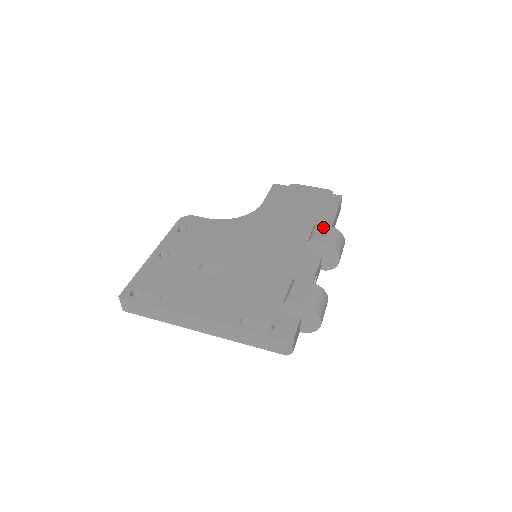
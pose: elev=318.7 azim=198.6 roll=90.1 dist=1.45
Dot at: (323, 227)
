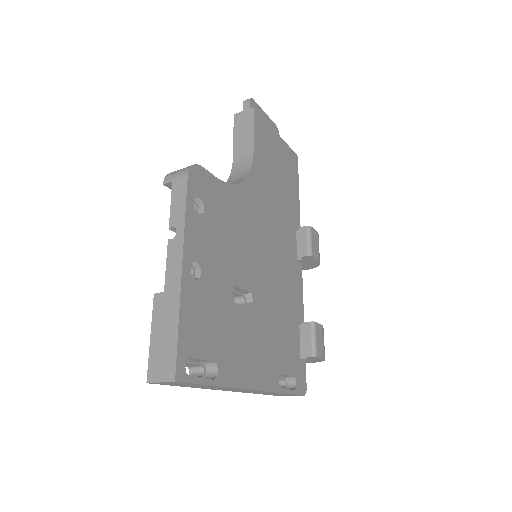
Dot at: (315, 233)
